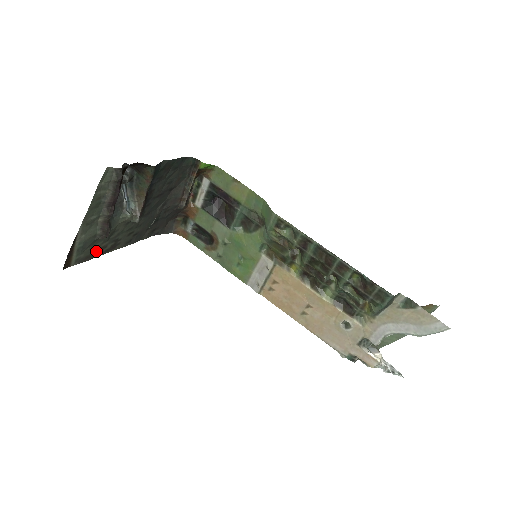
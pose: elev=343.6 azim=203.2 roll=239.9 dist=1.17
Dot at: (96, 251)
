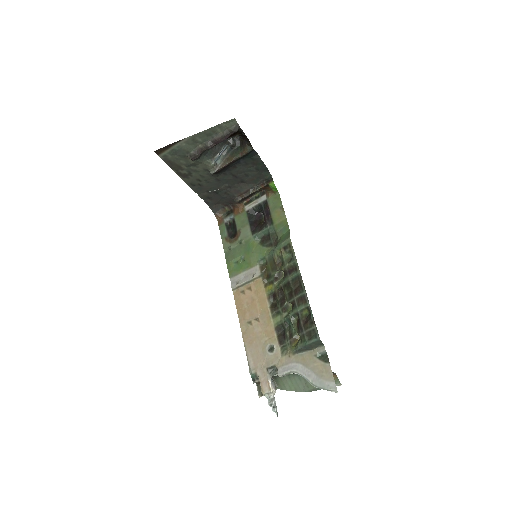
Dot at: (176, 165)
